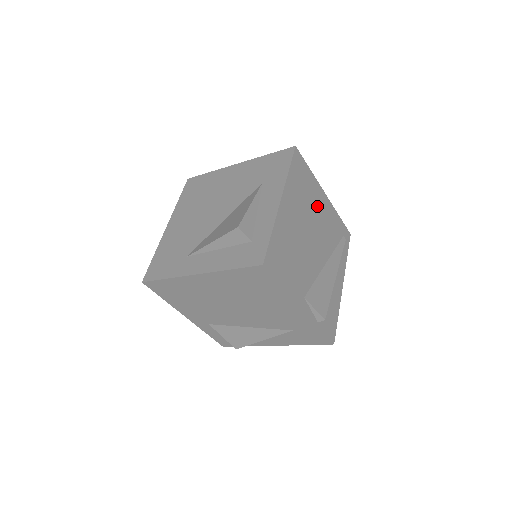
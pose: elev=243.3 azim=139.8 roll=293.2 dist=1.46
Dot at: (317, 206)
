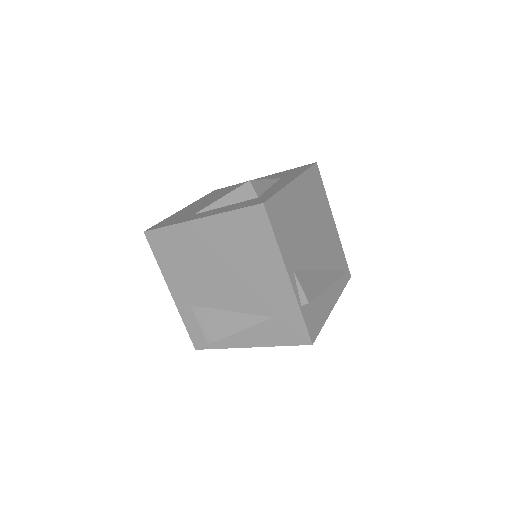
Dot at: (324, 221)
